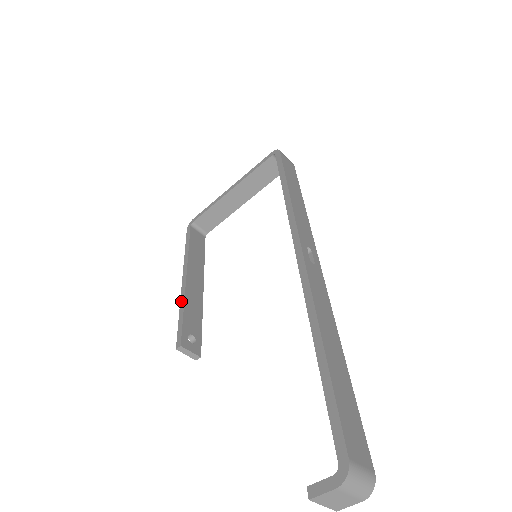
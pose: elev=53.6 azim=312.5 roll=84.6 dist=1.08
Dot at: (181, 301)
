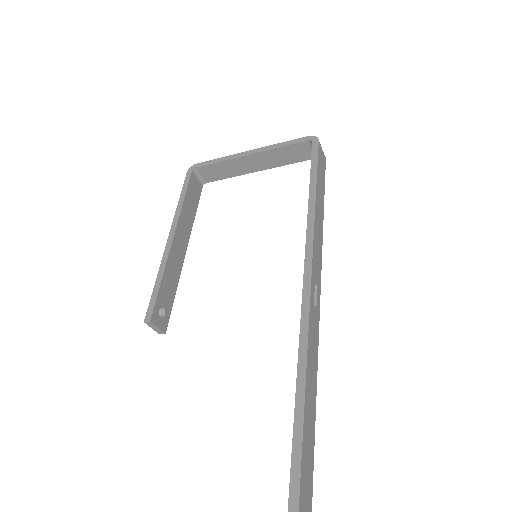
Dot at: (161, 265)
